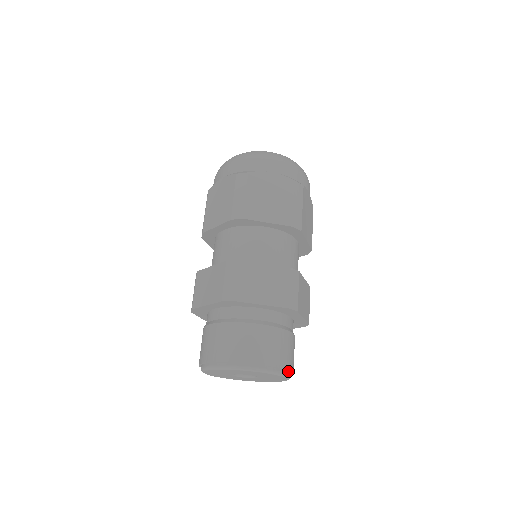
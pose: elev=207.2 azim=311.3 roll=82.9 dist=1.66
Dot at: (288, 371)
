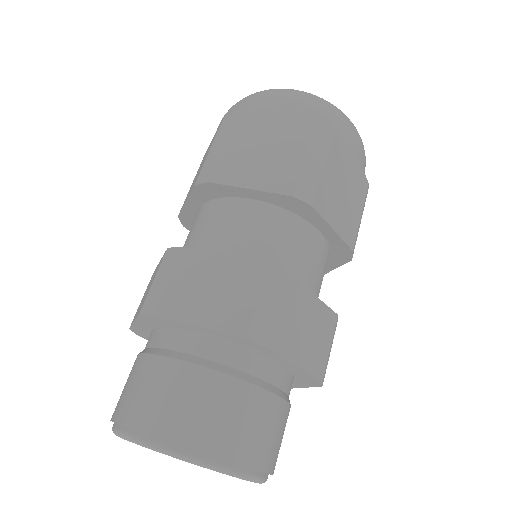
Dot at: (247, 466)
